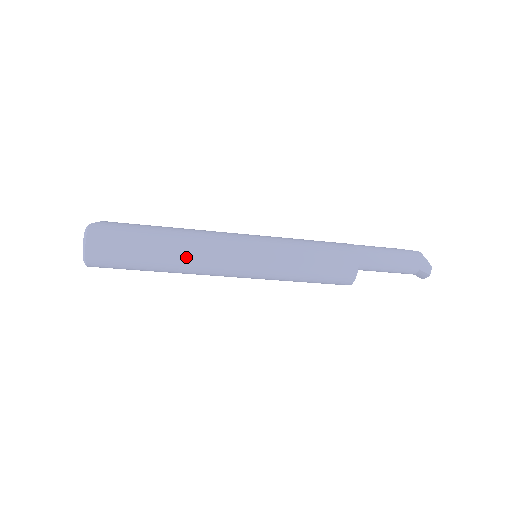
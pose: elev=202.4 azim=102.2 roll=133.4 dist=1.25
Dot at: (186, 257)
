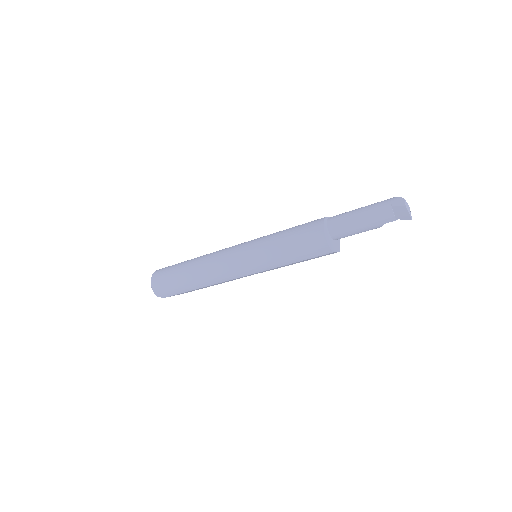
Dot at: (202, 261)
